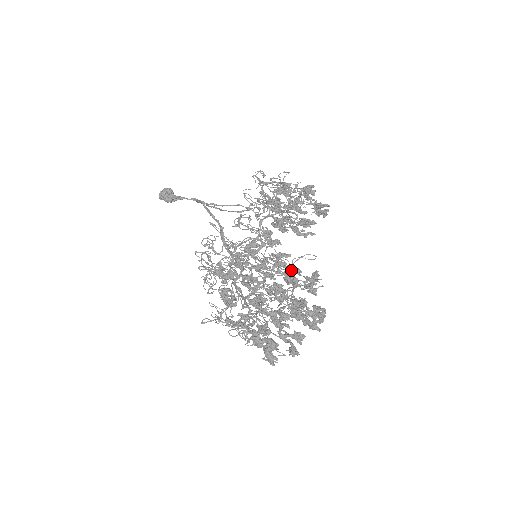
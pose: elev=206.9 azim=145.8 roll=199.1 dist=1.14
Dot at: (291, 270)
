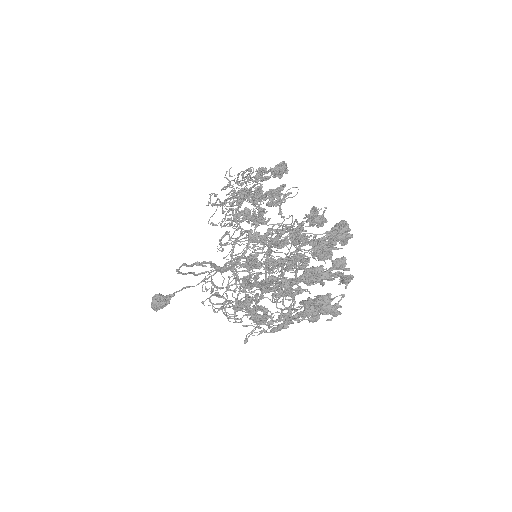
Dot at: (288, 224)
